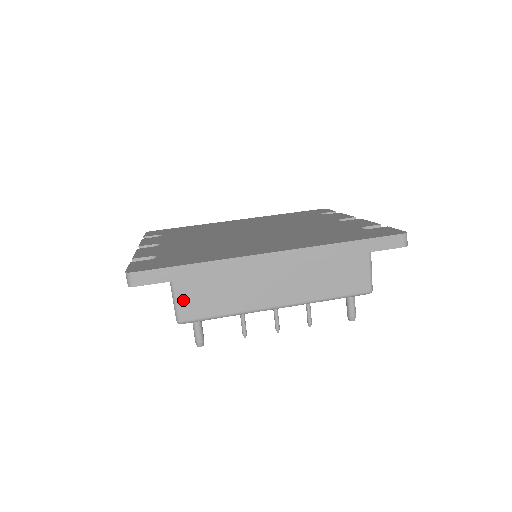
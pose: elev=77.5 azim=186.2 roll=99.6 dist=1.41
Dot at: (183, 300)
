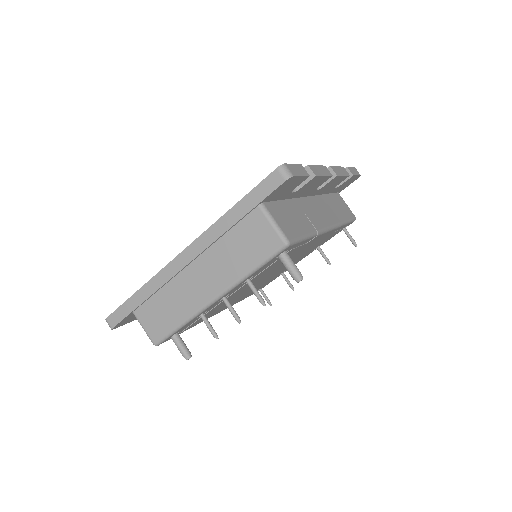
Dot at: (147, 325)
